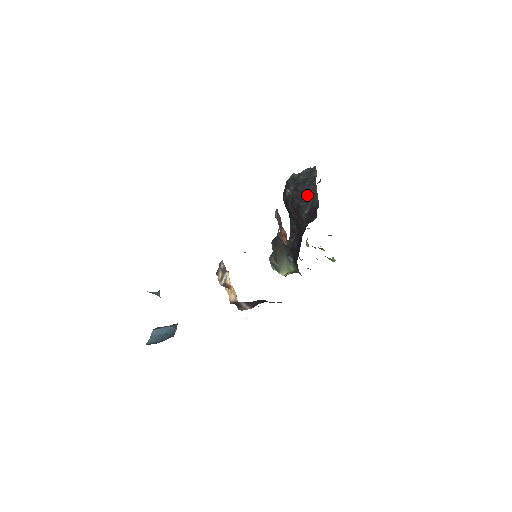
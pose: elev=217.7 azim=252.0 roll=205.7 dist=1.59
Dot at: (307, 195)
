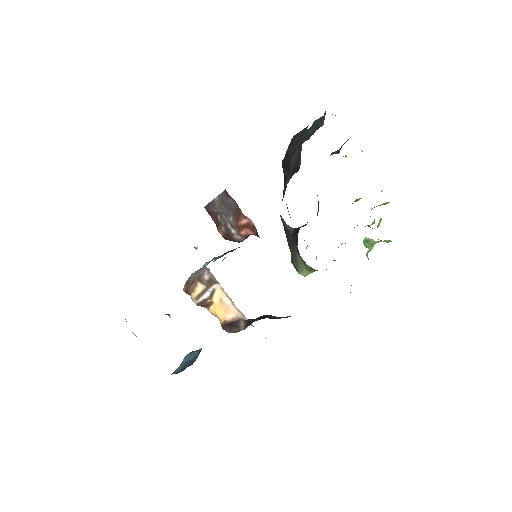
Dot at: (291, 158)
